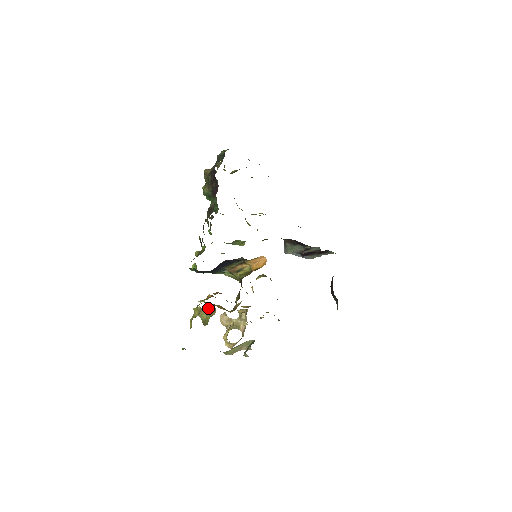
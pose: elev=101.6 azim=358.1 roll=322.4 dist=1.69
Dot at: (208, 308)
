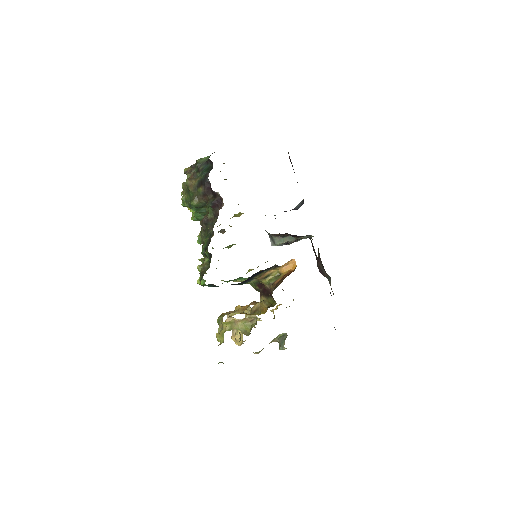
Dot at: (247, 319)
